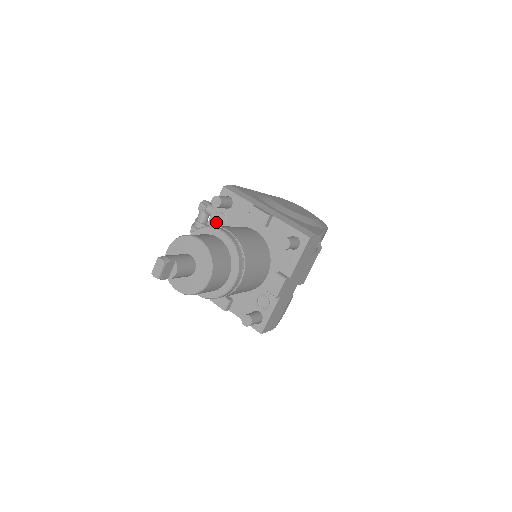
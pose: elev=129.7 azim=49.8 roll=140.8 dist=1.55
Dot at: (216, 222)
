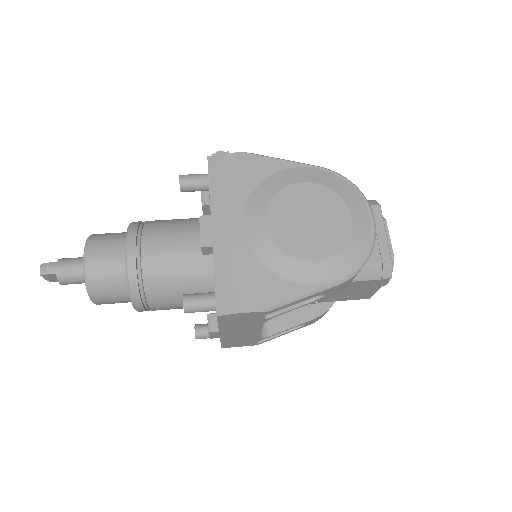
Dot at: occluded
